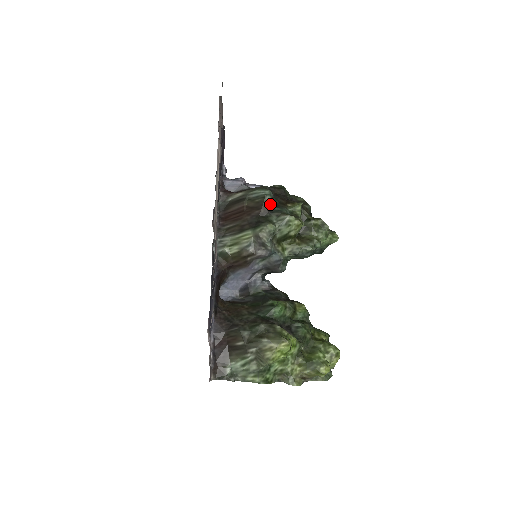
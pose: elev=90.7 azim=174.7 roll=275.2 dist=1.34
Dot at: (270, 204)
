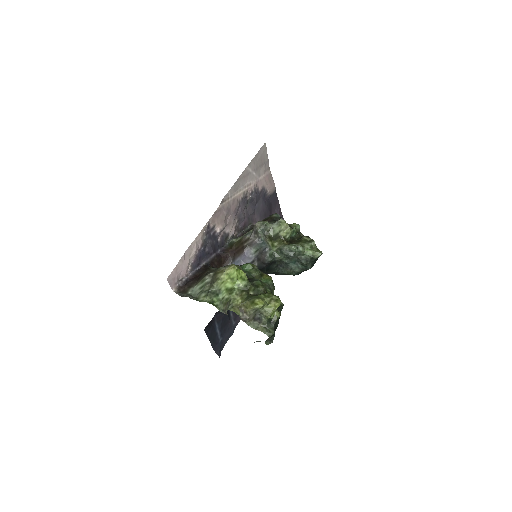
Dot at: (275, 219)
